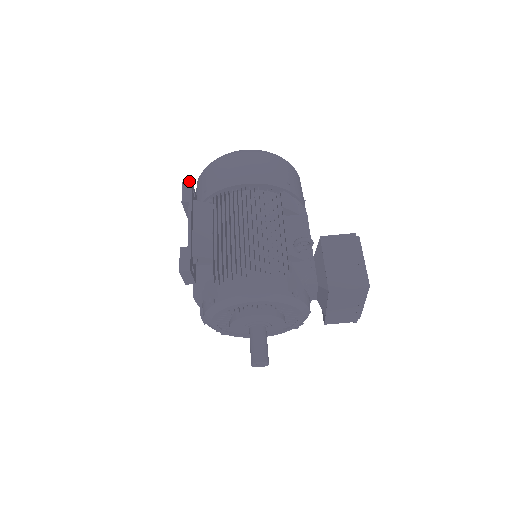
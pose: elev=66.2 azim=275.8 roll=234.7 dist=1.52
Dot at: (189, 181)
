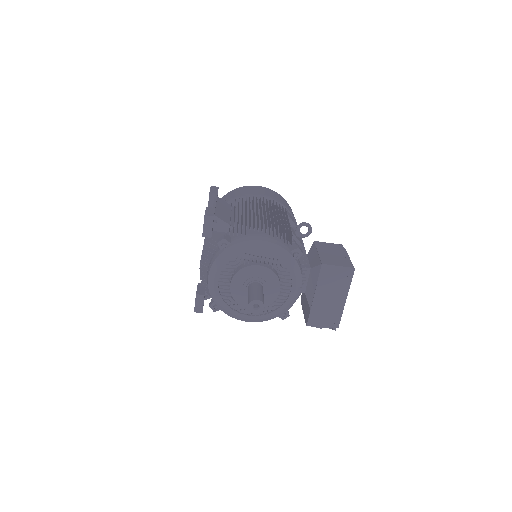
Dot at: occluded
